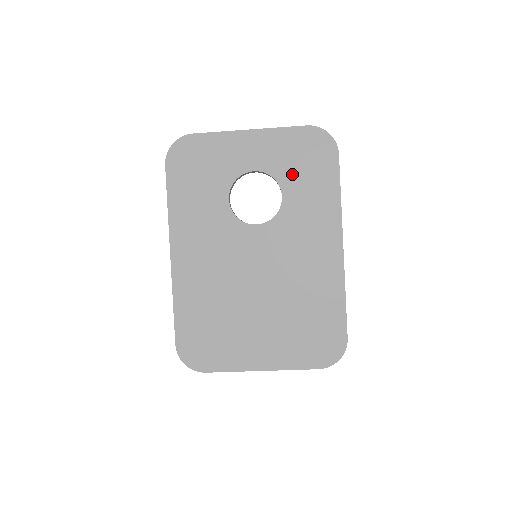
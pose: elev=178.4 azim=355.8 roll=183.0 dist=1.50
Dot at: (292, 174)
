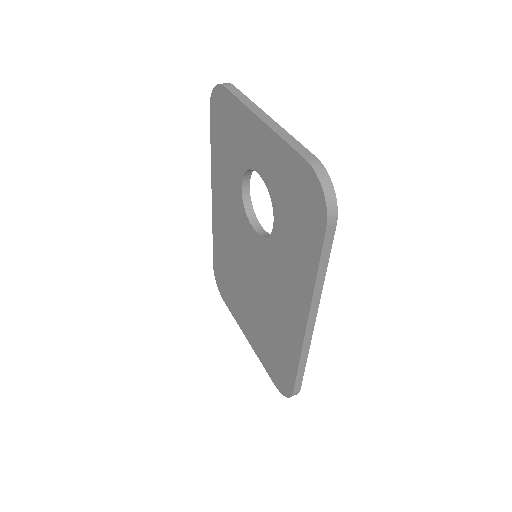
Dot at: (284, 208)
